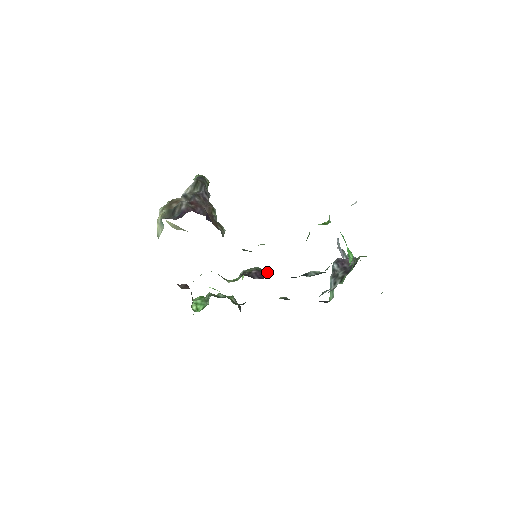
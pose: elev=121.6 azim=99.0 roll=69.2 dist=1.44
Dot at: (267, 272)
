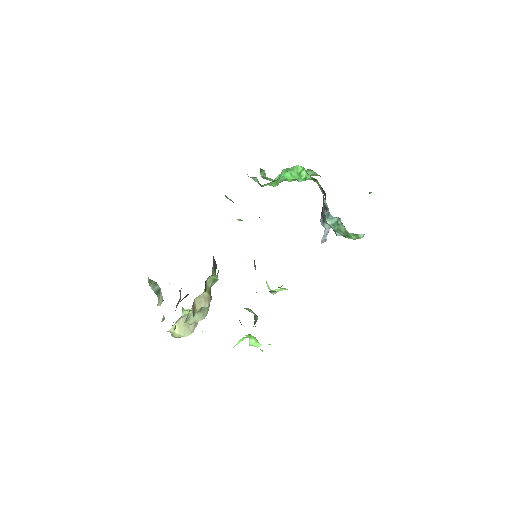
Dot at: occluded
